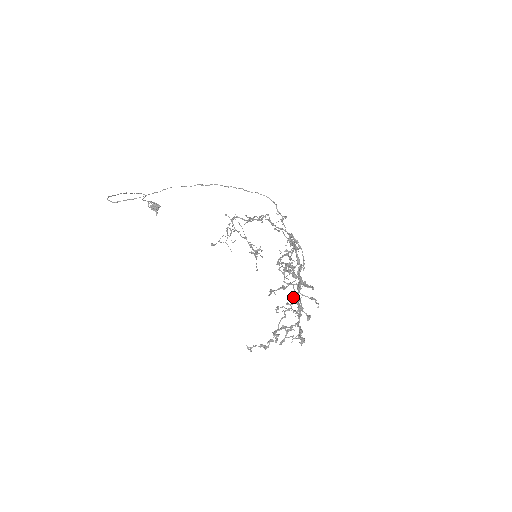
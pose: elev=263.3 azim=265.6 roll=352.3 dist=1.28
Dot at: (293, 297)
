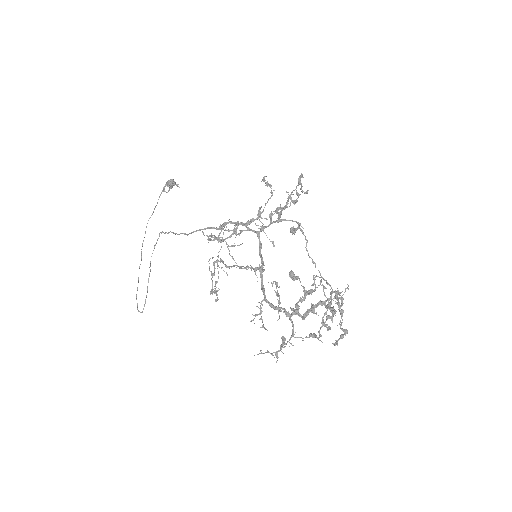
Dot at: occluded
